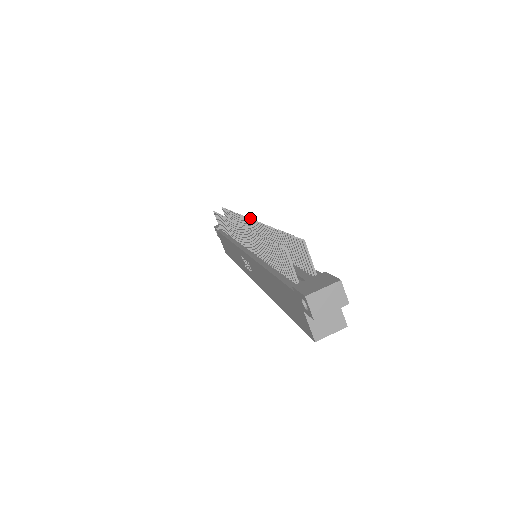
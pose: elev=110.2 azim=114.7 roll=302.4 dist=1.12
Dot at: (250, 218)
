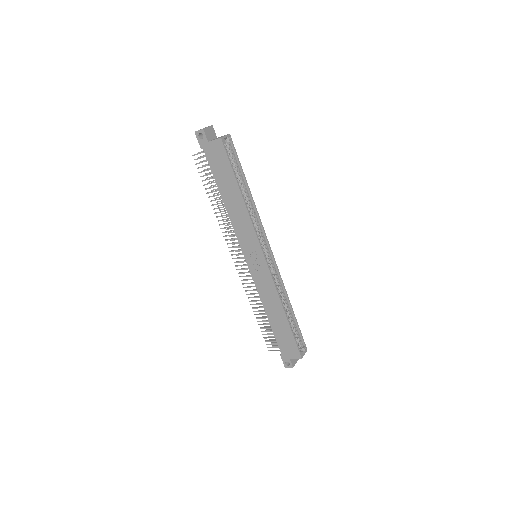
Dot at: (235, 251)
